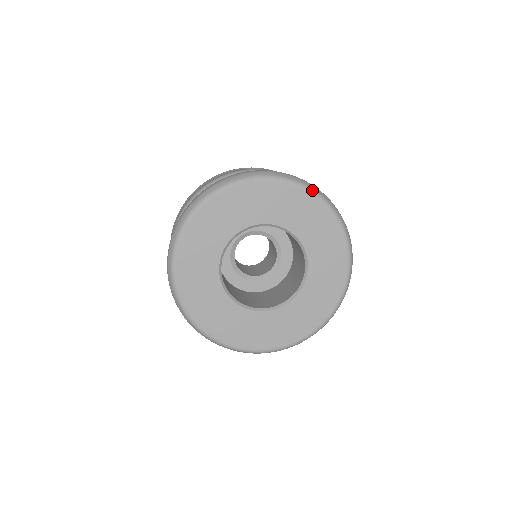
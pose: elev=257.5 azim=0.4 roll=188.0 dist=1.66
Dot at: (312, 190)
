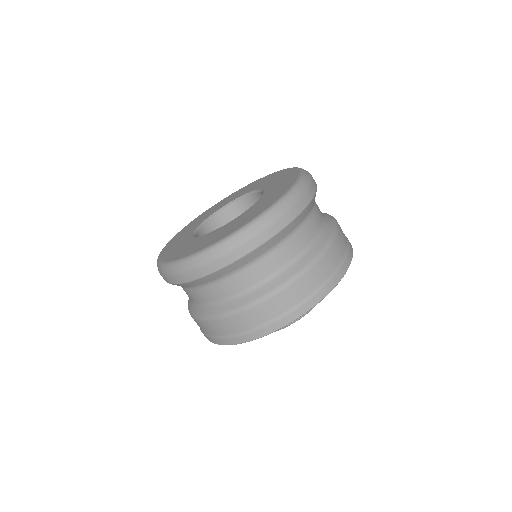
Dot at: occluded
